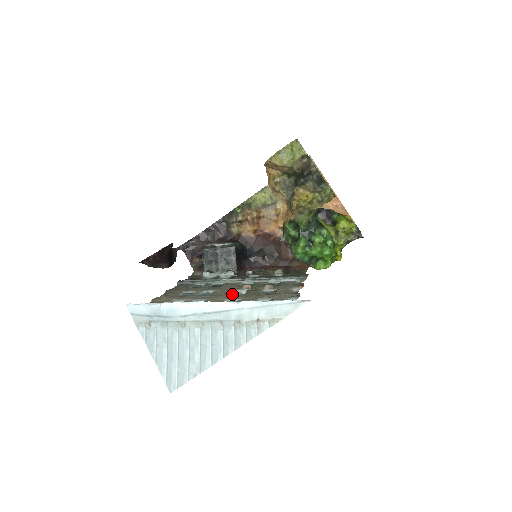
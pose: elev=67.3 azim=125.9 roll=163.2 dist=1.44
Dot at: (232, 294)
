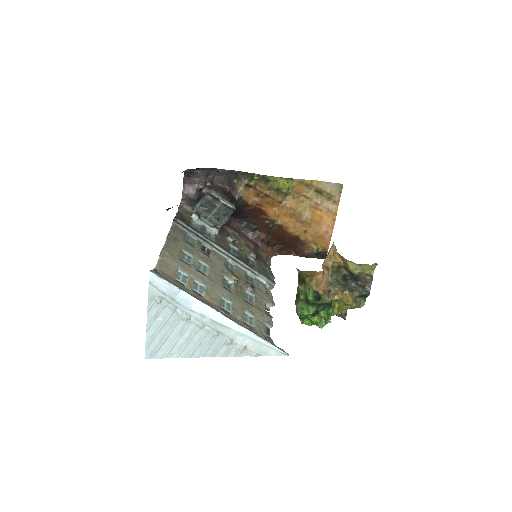
Dot at: (223, 284)
